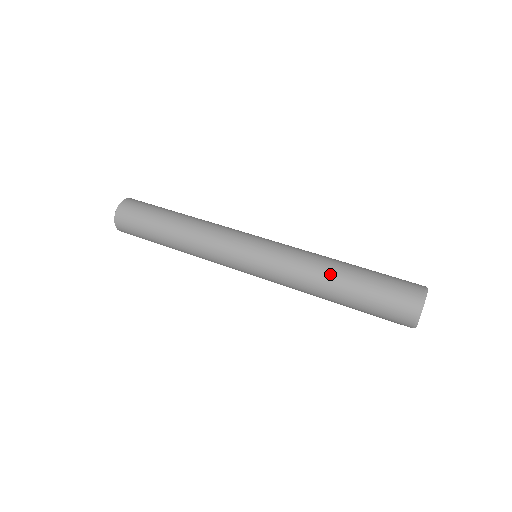
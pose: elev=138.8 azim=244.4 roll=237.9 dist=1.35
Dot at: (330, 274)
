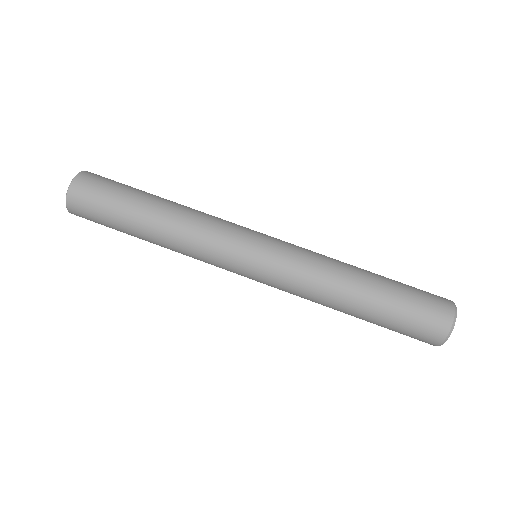
Dot at: (347, 299)
